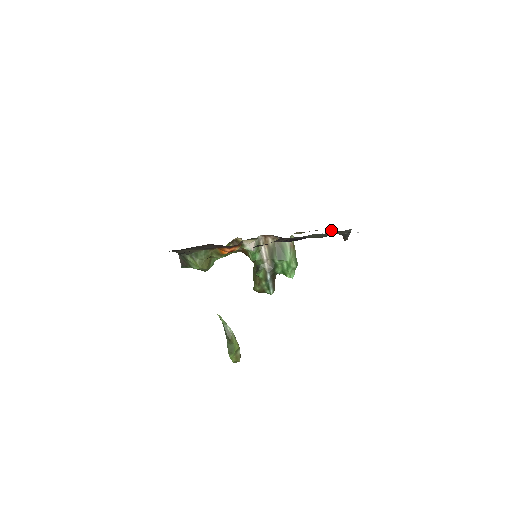
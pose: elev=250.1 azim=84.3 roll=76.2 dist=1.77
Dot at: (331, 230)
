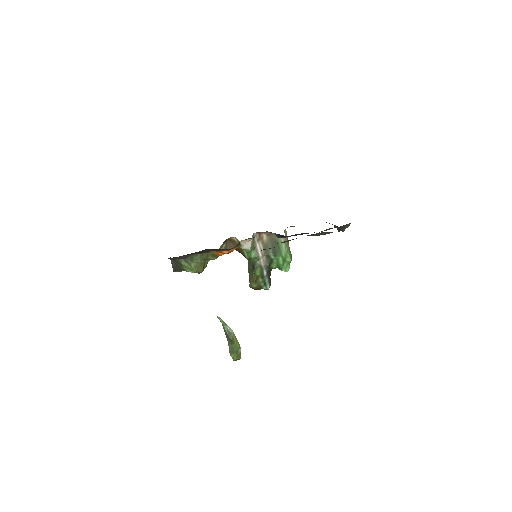
Dot at: occluded
